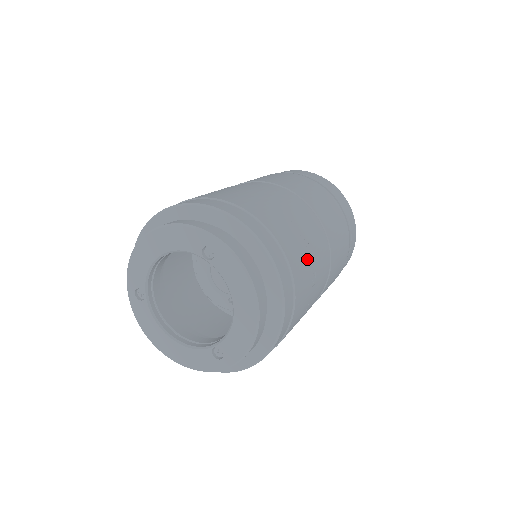
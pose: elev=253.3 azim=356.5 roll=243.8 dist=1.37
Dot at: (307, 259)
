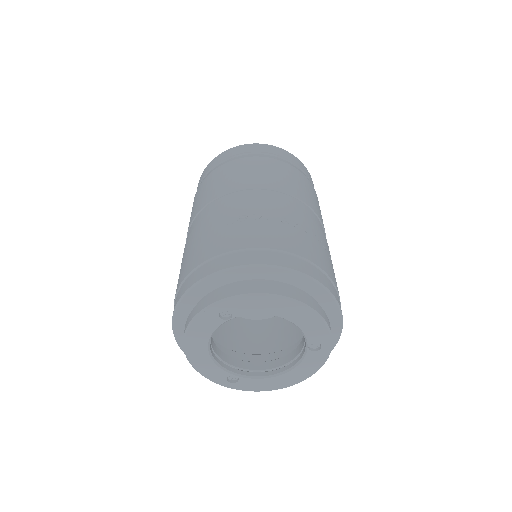
Dot at: (278, 226)
